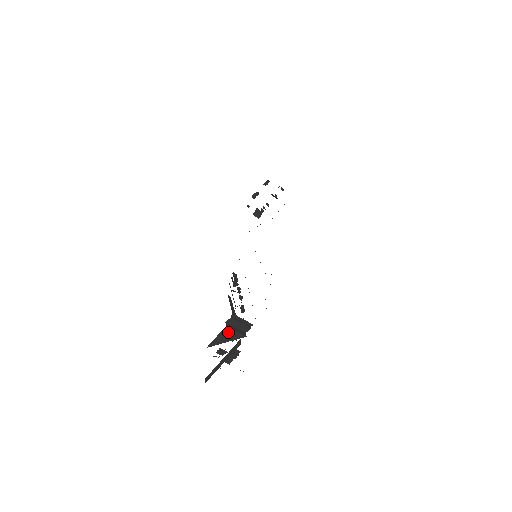
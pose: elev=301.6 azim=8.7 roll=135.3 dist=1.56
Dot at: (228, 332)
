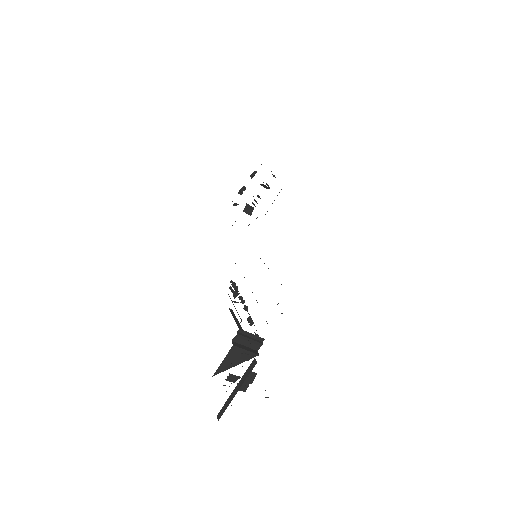
Dot at: (236, 352)
